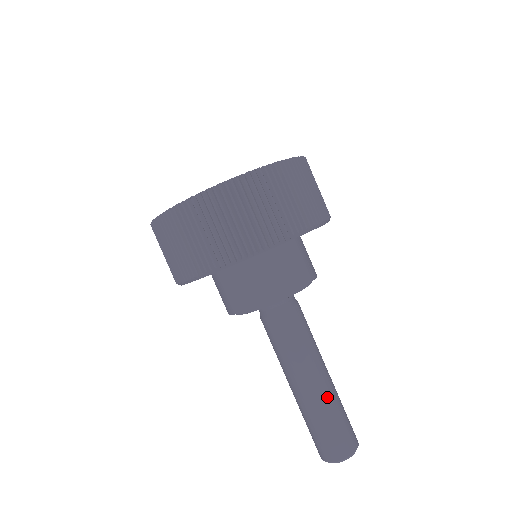
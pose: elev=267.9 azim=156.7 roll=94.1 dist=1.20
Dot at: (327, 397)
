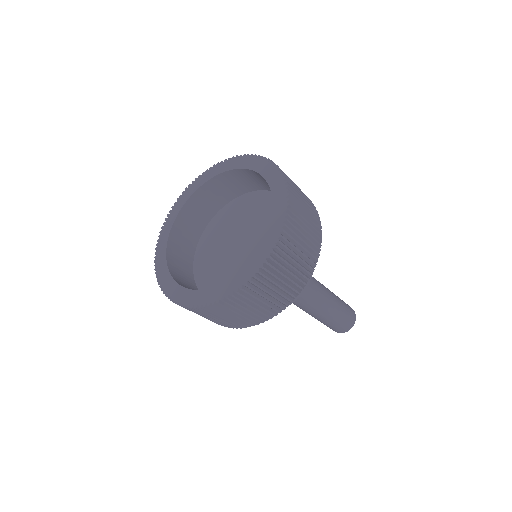
Dot at: (316, 318)
